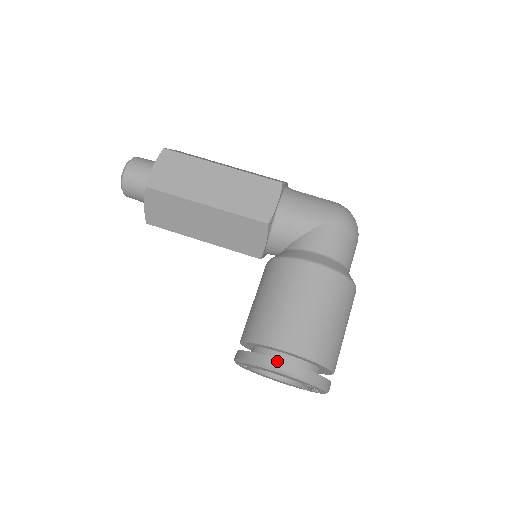
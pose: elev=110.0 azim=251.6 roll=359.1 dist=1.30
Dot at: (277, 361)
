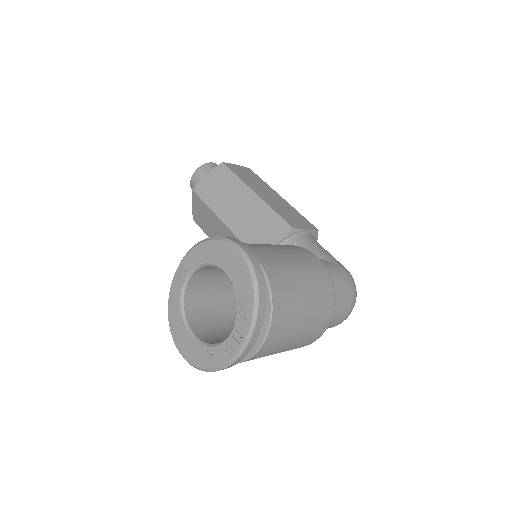
Dot at: (241, 242)
